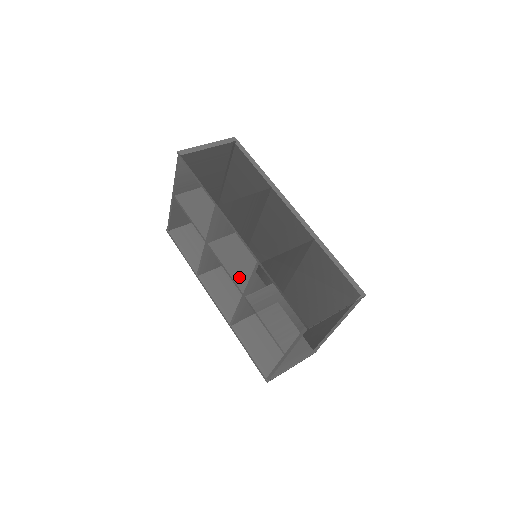
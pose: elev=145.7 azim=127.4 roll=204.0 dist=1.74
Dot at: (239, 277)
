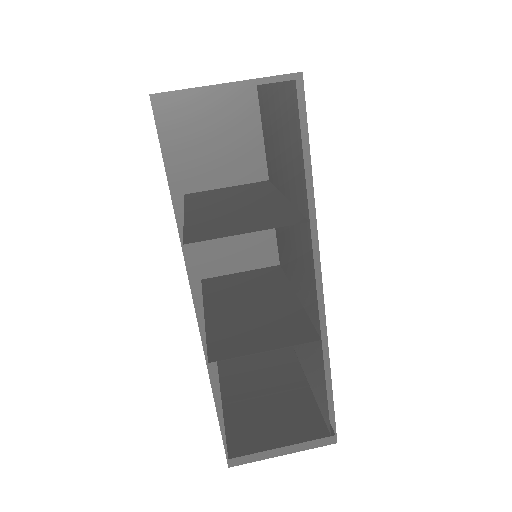
Dot at: occluded
